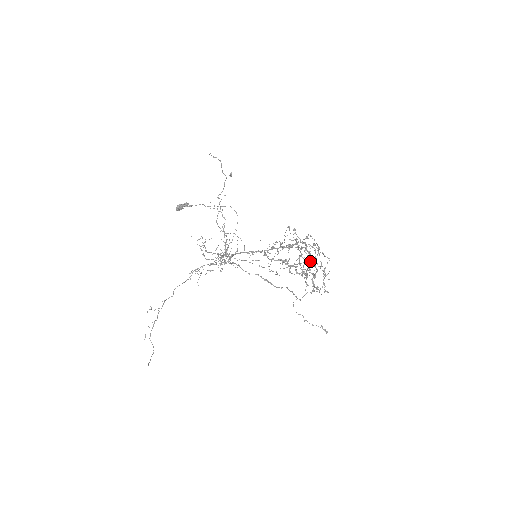
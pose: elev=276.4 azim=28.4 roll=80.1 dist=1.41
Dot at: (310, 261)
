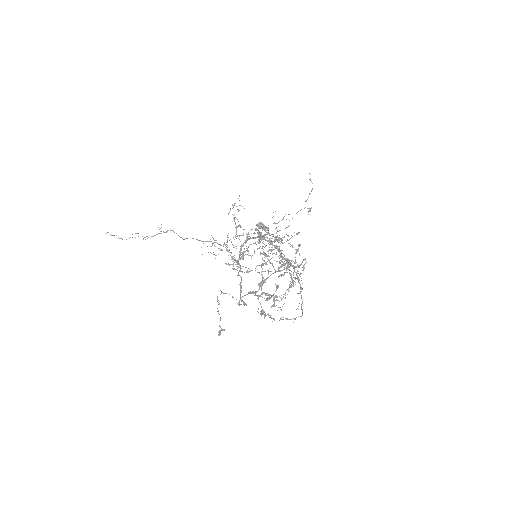
Dot at: (280, 266)
